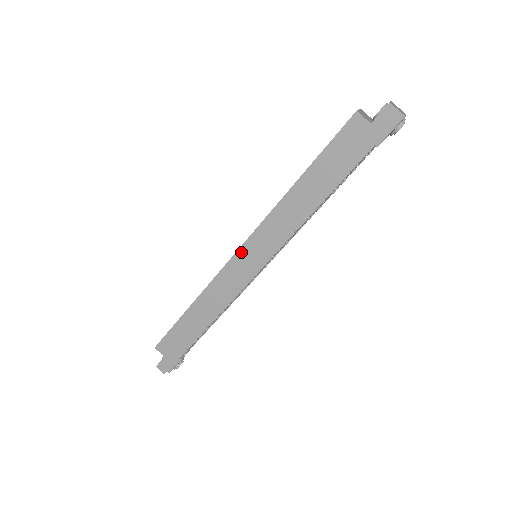
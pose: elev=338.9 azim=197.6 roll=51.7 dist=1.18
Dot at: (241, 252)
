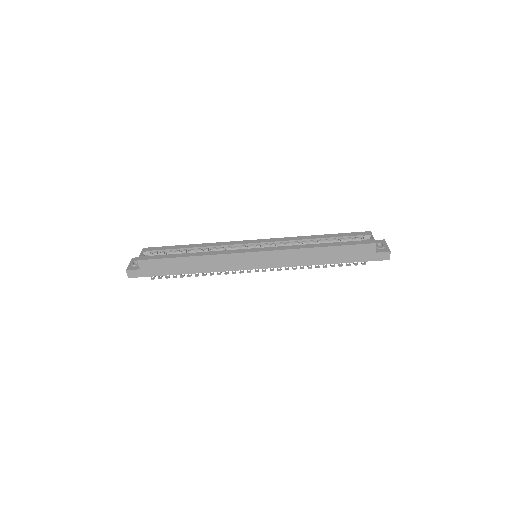
Dot at: (256, 254)
